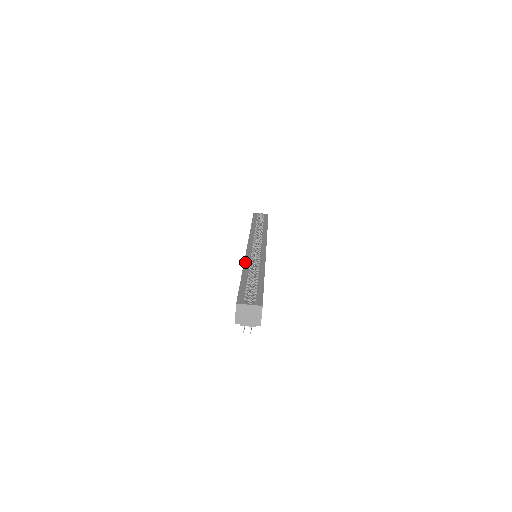
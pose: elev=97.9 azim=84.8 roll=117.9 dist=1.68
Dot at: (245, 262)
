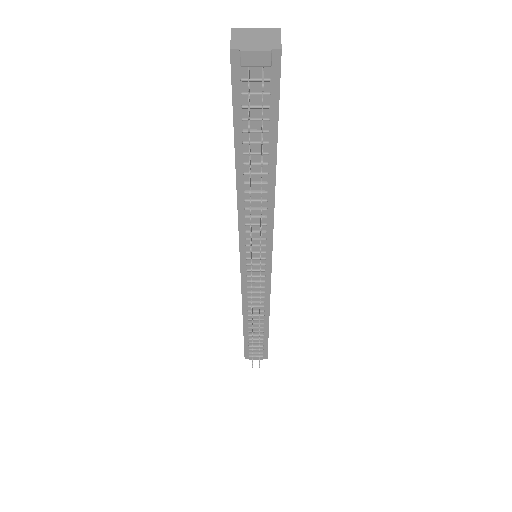
Dot at: occluded
